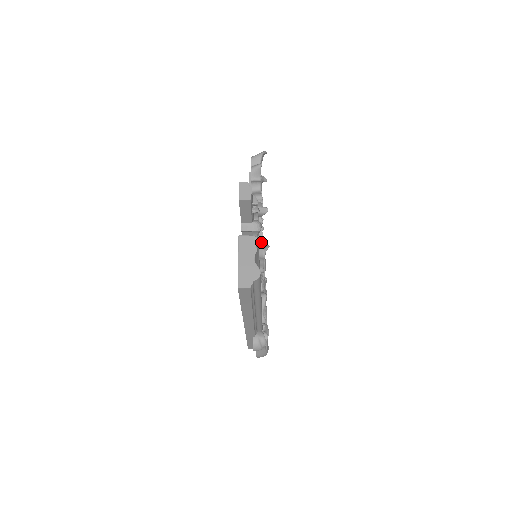
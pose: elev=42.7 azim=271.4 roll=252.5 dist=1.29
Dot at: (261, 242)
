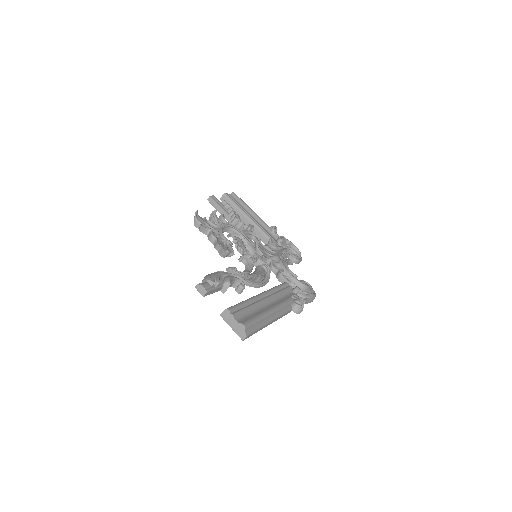
Dot at: (241, 276)
